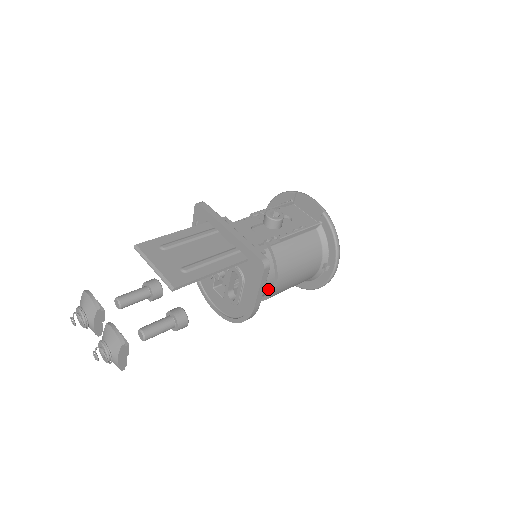
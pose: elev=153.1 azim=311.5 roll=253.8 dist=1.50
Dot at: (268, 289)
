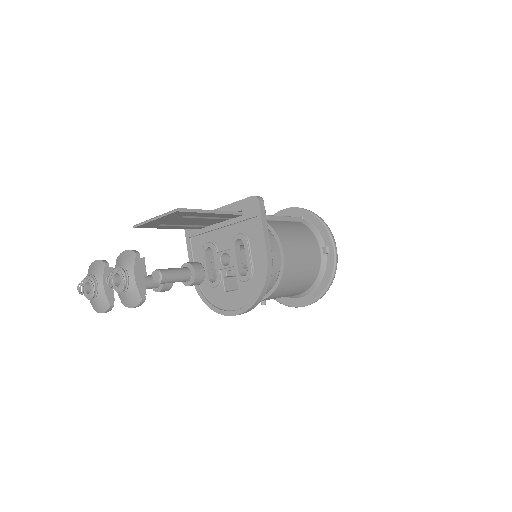
Dot at: (277, 259)
